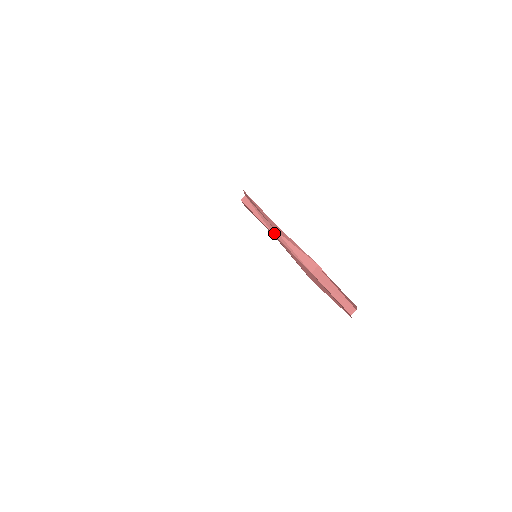
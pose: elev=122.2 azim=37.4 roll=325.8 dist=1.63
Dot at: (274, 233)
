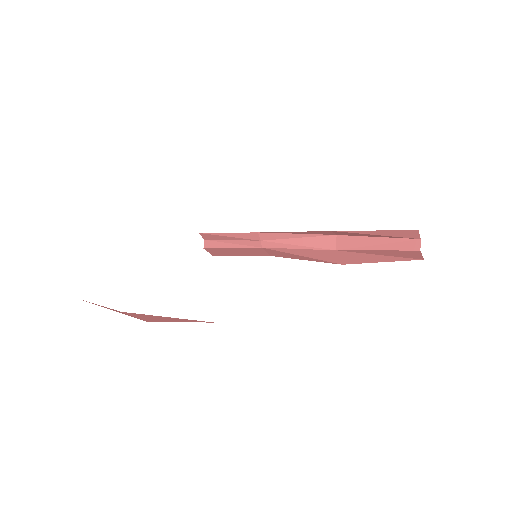
Dot at: (262, 246)
